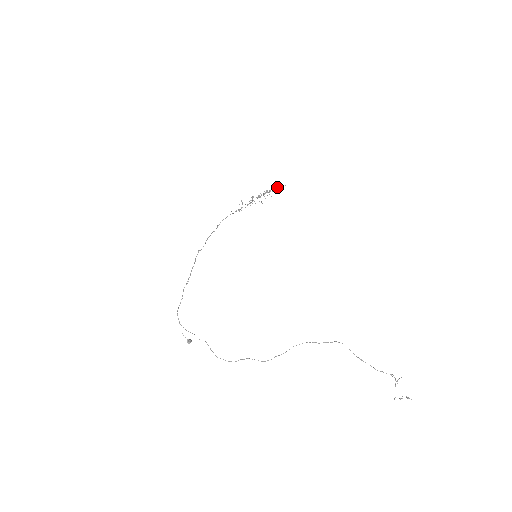
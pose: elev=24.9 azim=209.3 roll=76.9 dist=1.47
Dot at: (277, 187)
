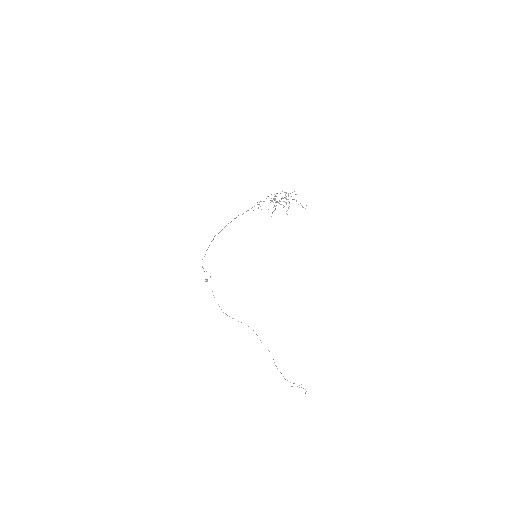
Dot at: occluded
